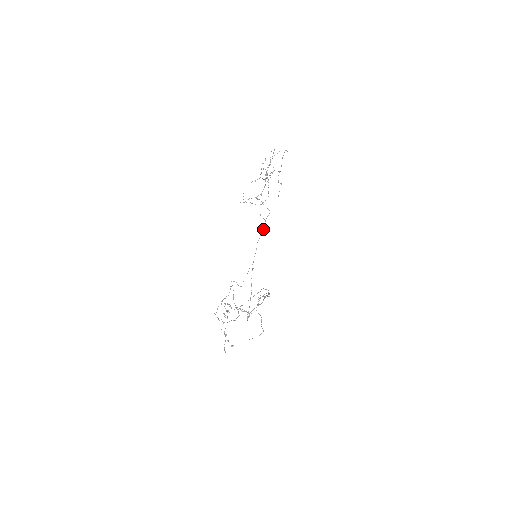
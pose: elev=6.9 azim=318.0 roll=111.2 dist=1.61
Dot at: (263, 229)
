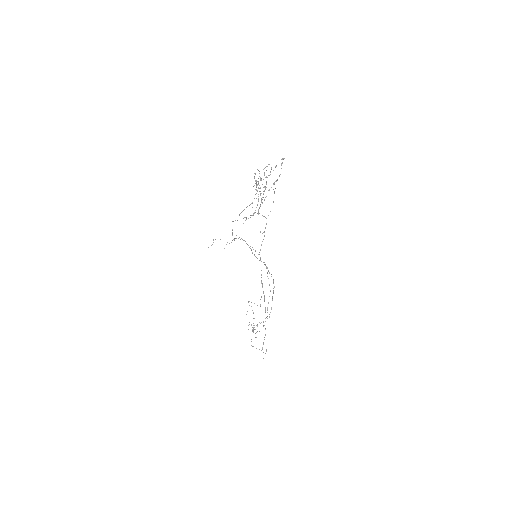
Dot at: (263, 239)
